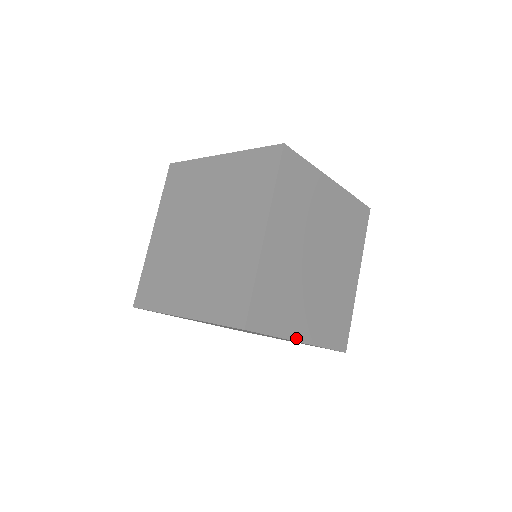
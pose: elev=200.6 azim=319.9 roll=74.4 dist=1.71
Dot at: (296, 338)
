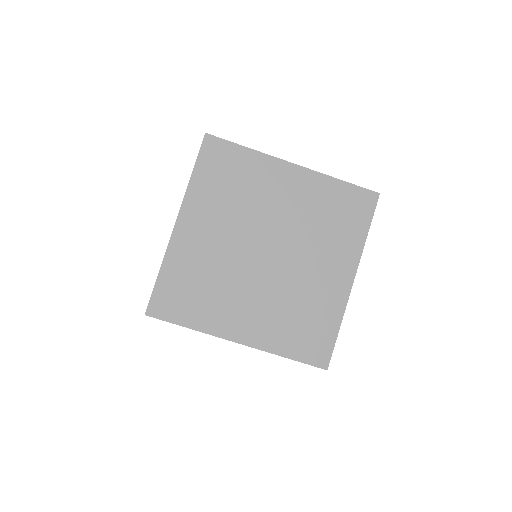
Dot at: (282, 161)
